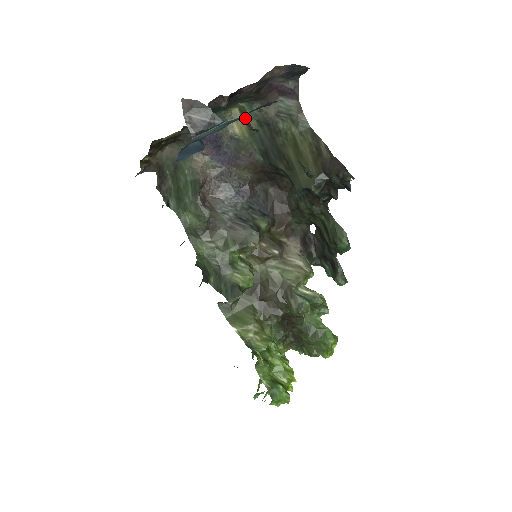
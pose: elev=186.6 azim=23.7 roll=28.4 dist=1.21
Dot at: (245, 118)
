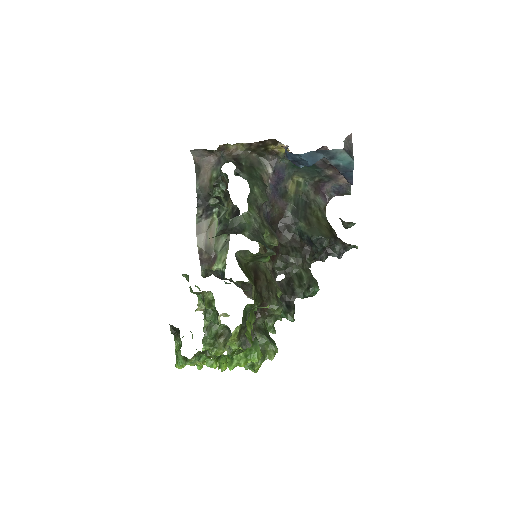
Dot at: (298, 187)
